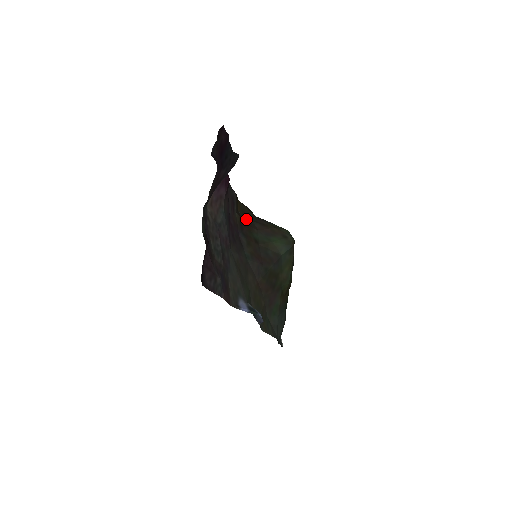
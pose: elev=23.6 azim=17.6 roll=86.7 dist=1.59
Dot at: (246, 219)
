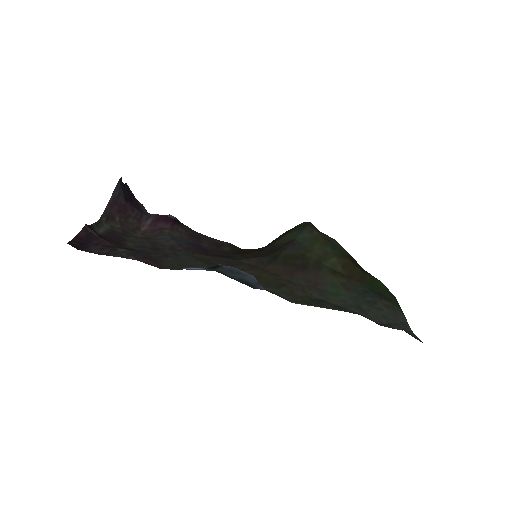
Dot at: occluded
